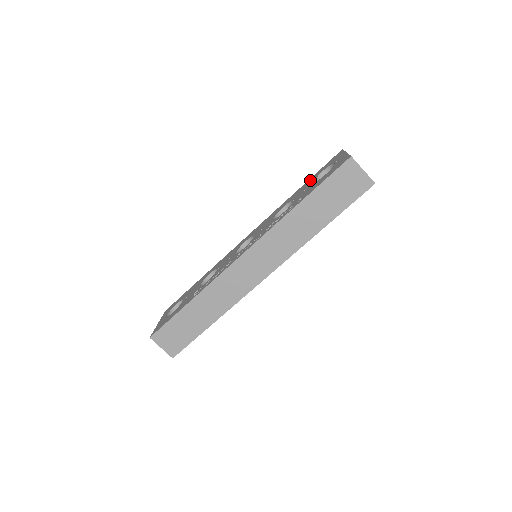
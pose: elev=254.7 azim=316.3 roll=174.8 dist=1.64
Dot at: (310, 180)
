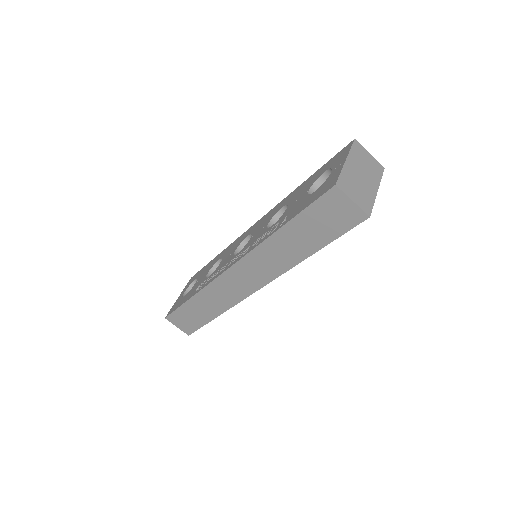
Dot at: (312, 177)
